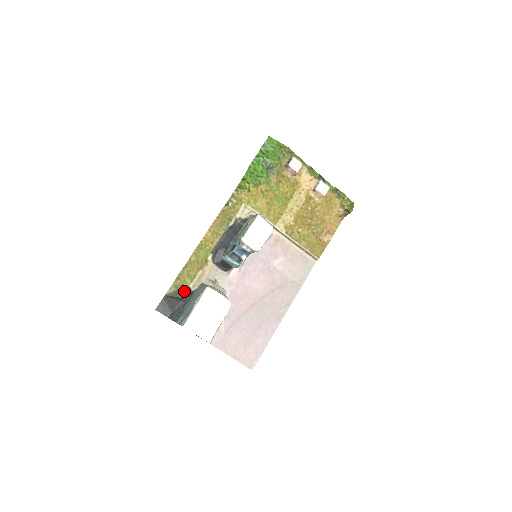
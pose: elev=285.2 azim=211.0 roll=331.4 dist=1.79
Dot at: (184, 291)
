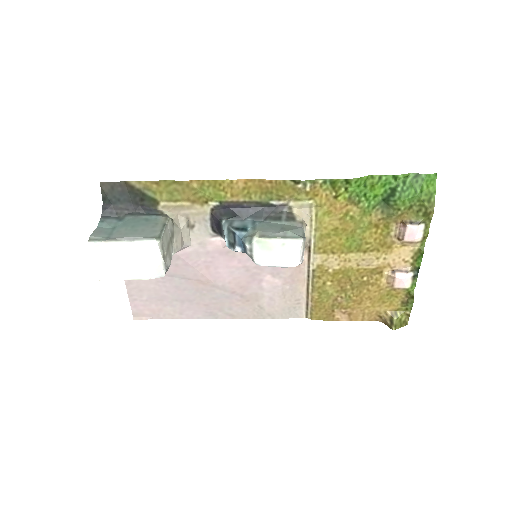
Dot at: (149, 200)
